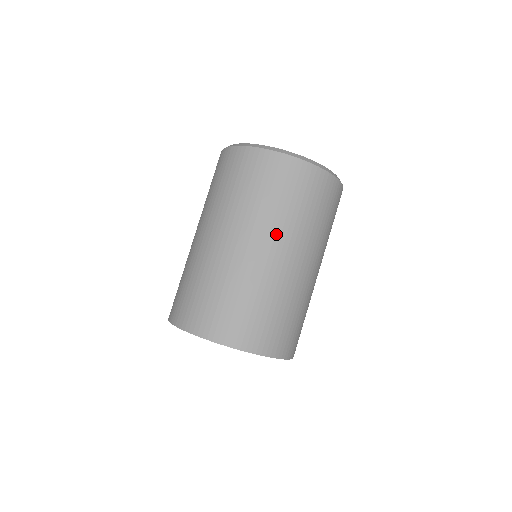
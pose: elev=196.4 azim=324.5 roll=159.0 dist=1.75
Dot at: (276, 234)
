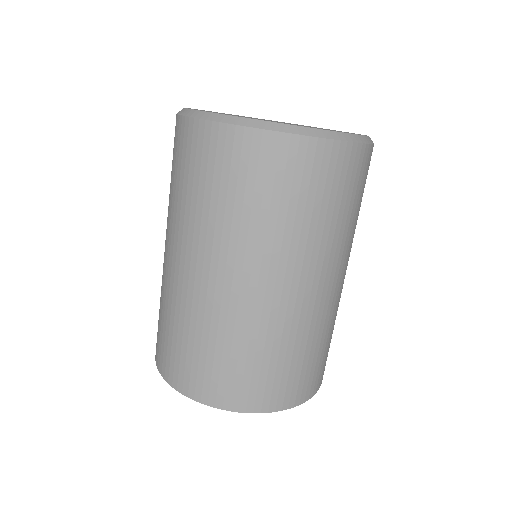
Dot at: (206, 246)
